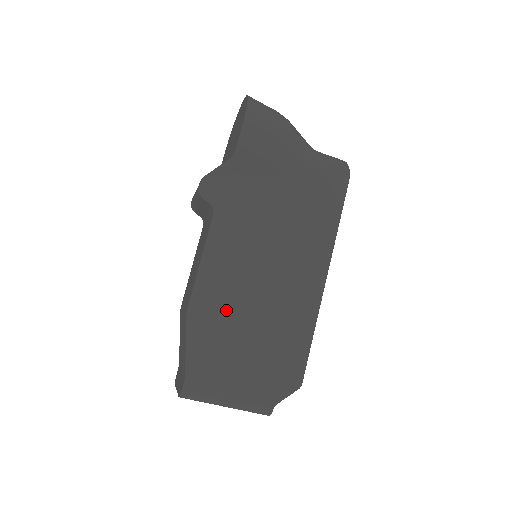
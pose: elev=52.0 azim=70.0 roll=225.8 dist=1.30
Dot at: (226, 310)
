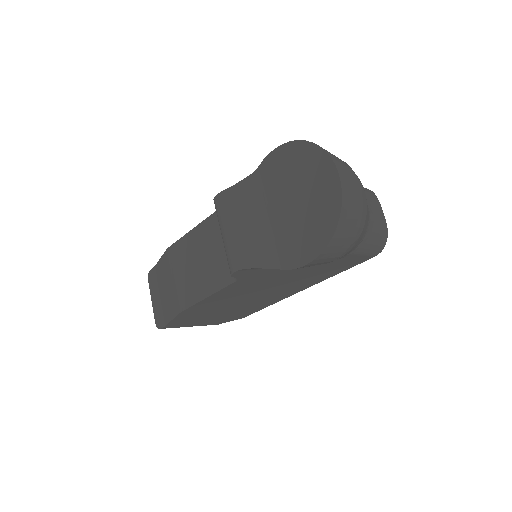
Dot at: (212, 308)
